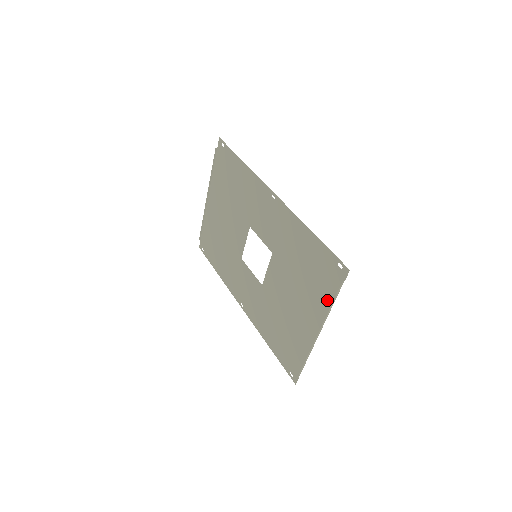
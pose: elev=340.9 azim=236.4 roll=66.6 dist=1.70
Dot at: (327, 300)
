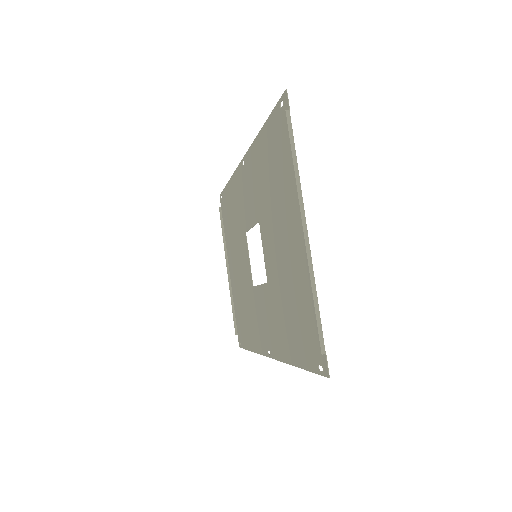
Dot at: (292, 166)
